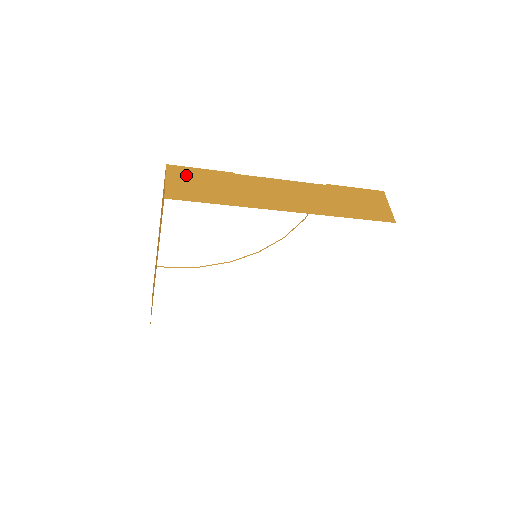
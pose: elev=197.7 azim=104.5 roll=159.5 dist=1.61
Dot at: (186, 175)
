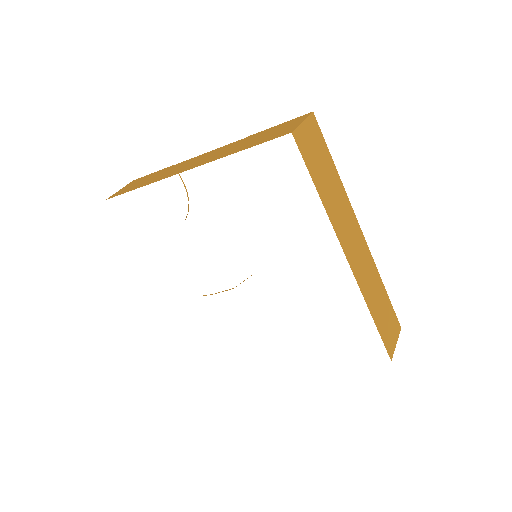
Dot at: (137, 181)
